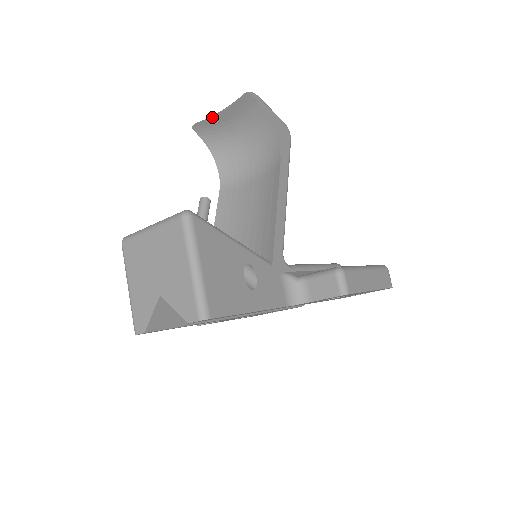
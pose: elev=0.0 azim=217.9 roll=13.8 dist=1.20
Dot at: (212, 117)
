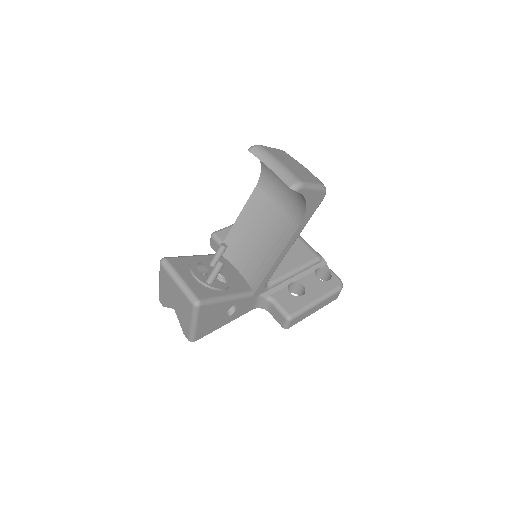
Dot at: (264, 163)
